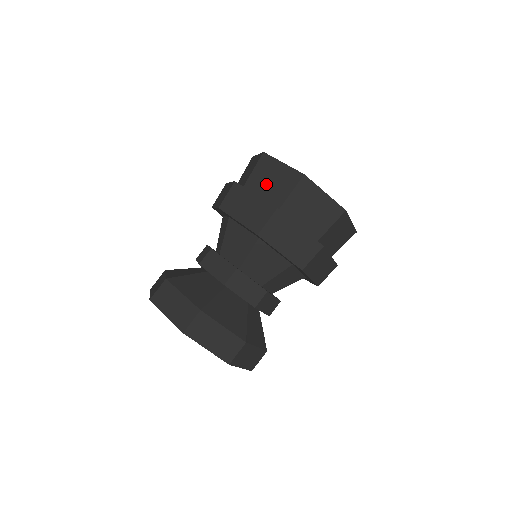
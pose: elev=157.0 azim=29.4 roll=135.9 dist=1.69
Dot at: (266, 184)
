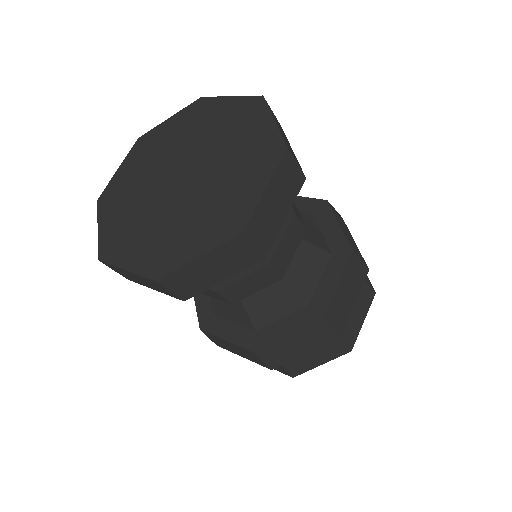
Dot at: occluded
